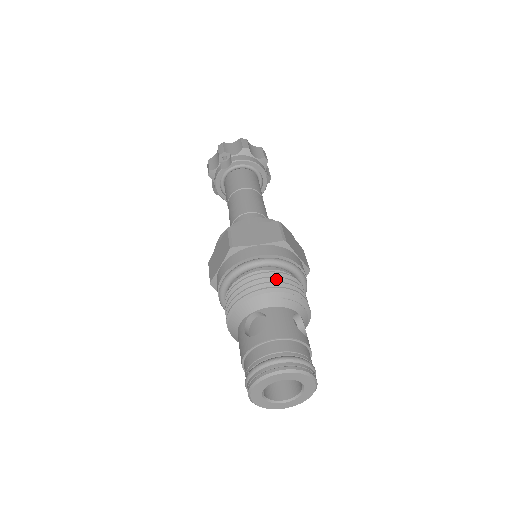
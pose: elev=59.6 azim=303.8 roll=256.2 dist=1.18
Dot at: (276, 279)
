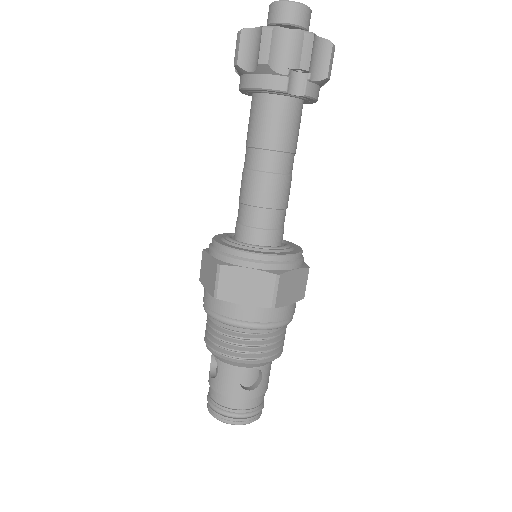
Dot at: (282, 339)
